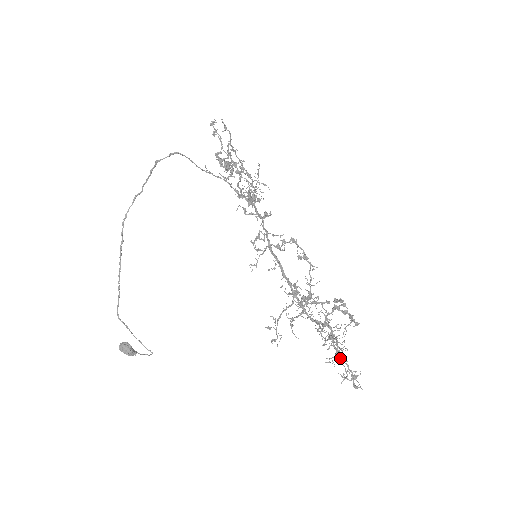
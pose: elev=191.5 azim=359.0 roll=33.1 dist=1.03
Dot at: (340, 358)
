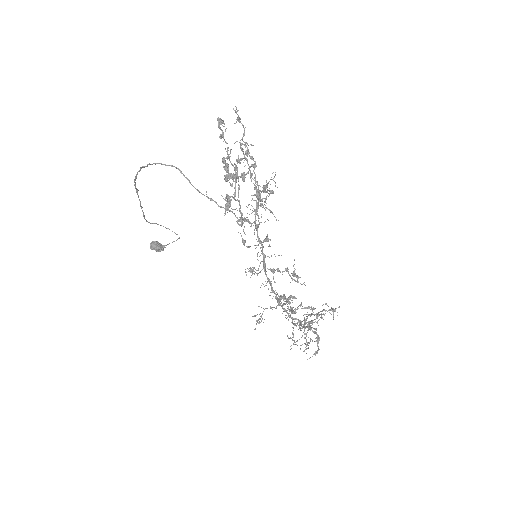
Dot at: (318, 313)
